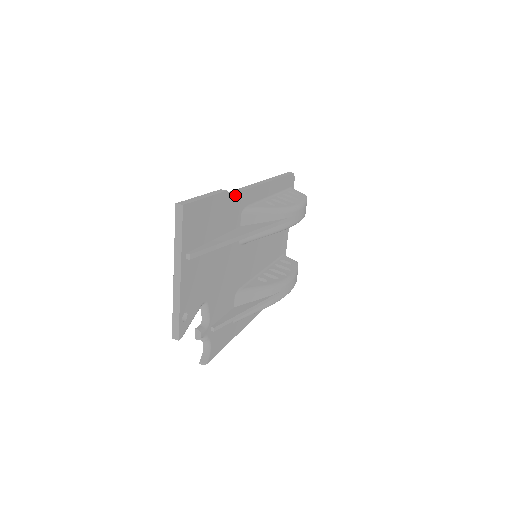
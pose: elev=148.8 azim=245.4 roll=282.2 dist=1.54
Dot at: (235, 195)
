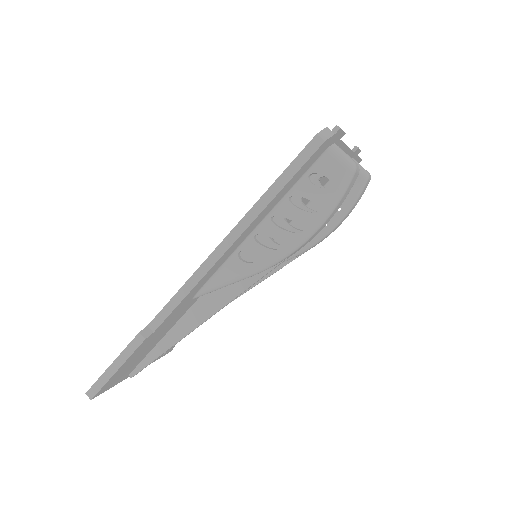
Dot at: (165, 320)
